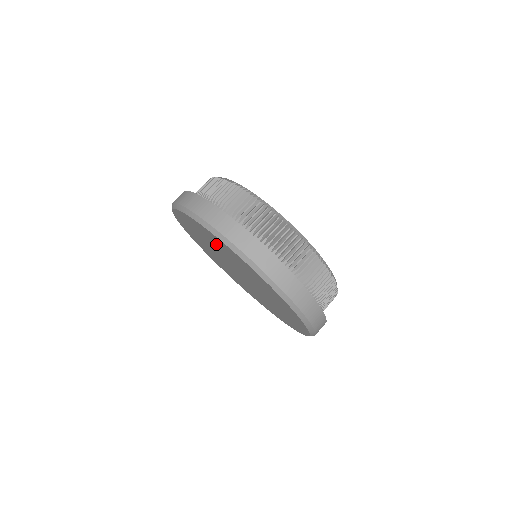
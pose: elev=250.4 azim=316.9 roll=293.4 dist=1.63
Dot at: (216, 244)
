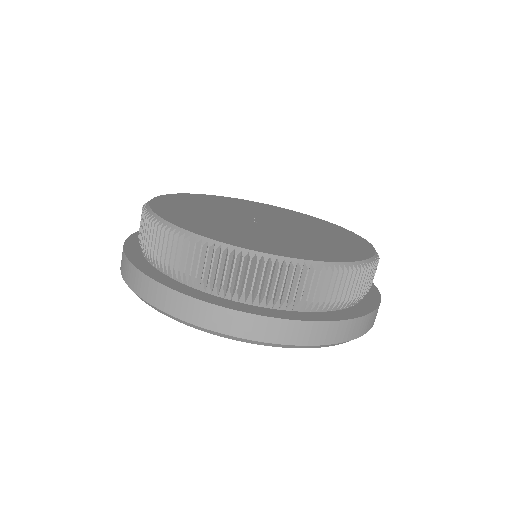
Dot at: occluded
